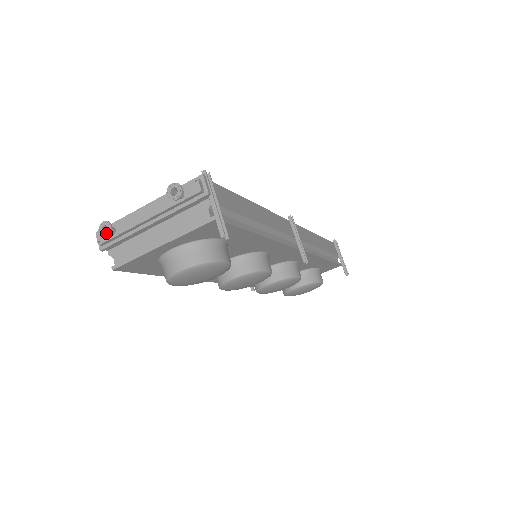
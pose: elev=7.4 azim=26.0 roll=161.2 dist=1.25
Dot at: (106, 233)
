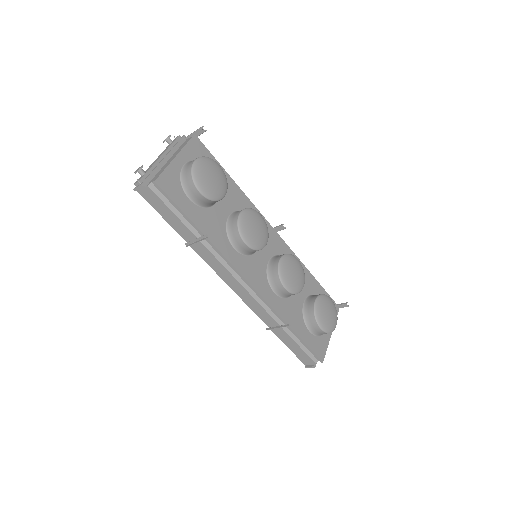
Dot at: (140, 168)
